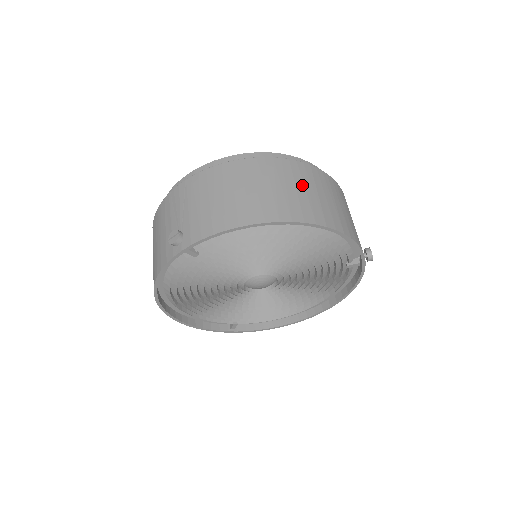
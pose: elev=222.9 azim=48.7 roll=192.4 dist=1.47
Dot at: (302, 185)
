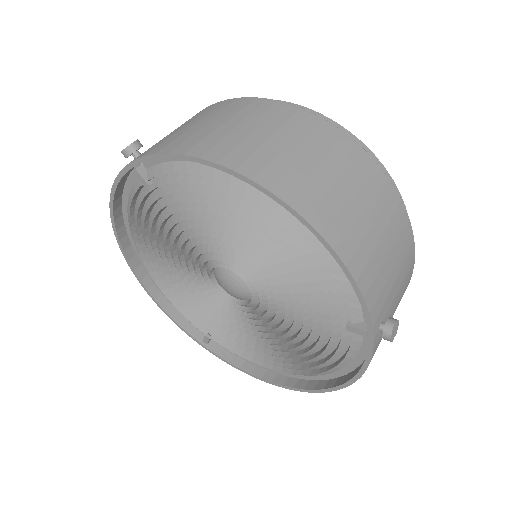
Dot at: (320, 157)
